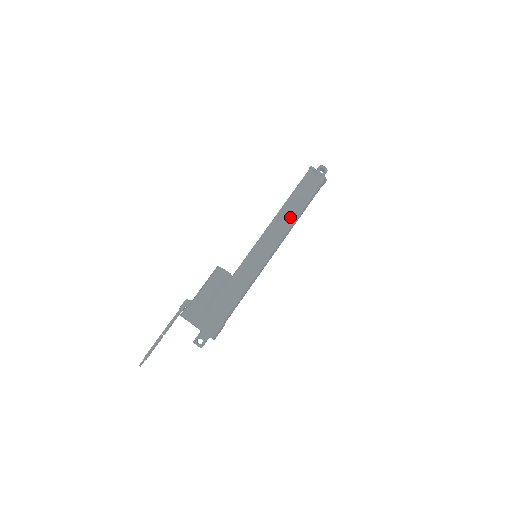
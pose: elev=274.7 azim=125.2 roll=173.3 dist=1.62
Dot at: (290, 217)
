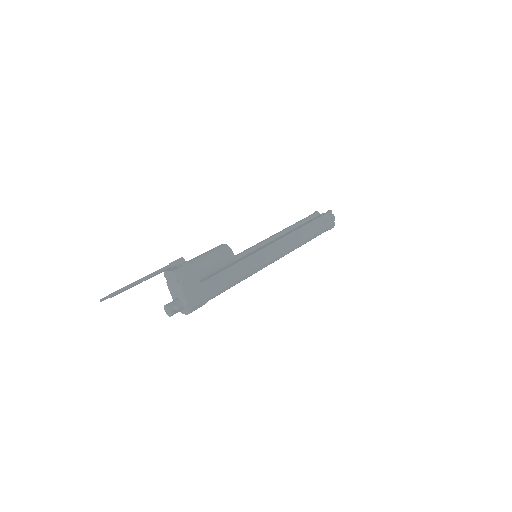
Dot at: (300, 241)
